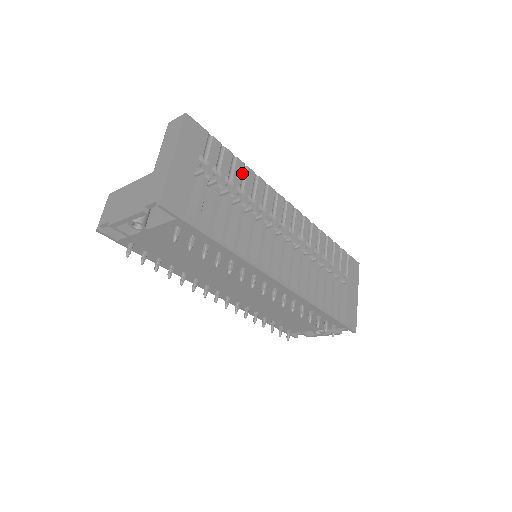
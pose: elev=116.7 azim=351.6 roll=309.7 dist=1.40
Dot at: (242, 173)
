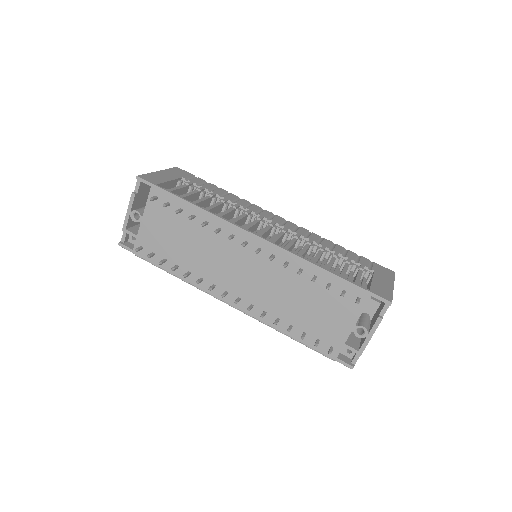
Dot at: (224, 193)
